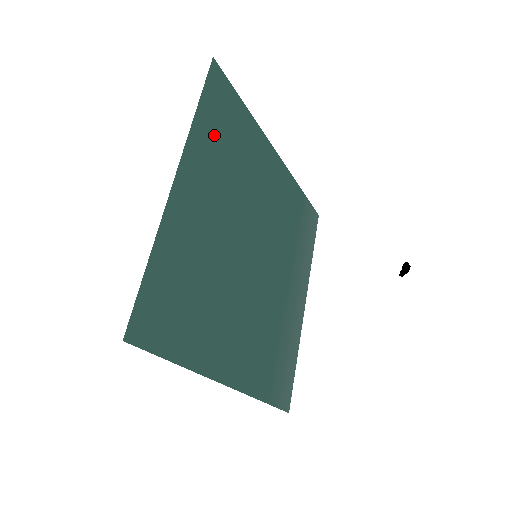
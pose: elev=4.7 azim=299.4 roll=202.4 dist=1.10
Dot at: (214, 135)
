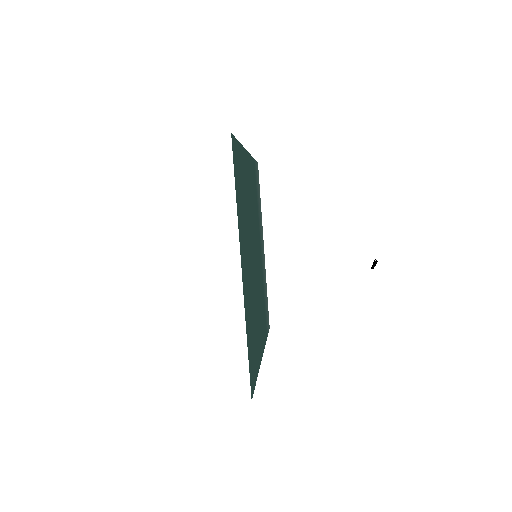
Dot at: (240, 202)
